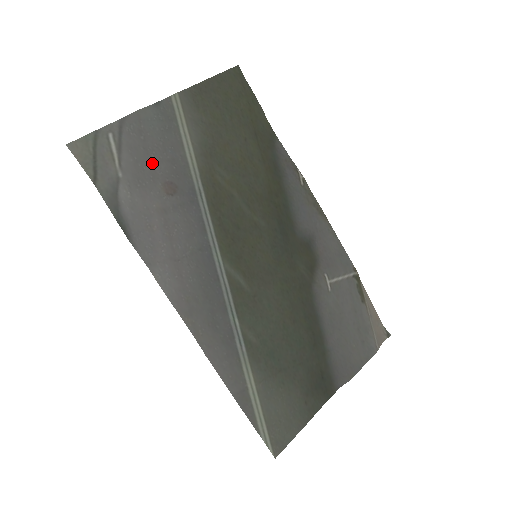
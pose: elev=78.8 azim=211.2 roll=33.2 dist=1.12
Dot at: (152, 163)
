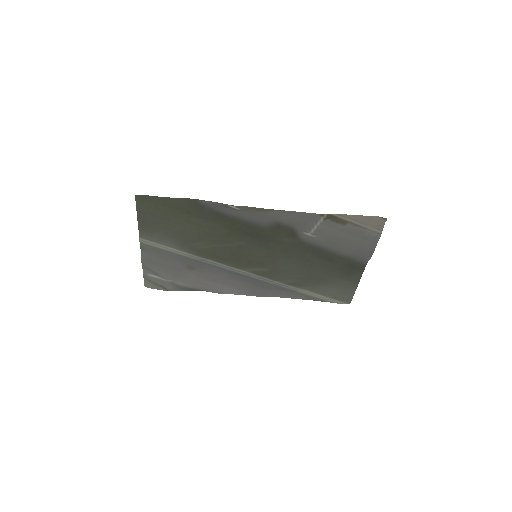
Dot at: (172, 267)
